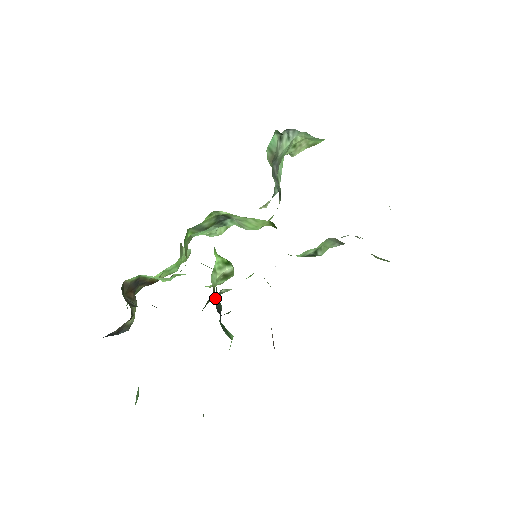
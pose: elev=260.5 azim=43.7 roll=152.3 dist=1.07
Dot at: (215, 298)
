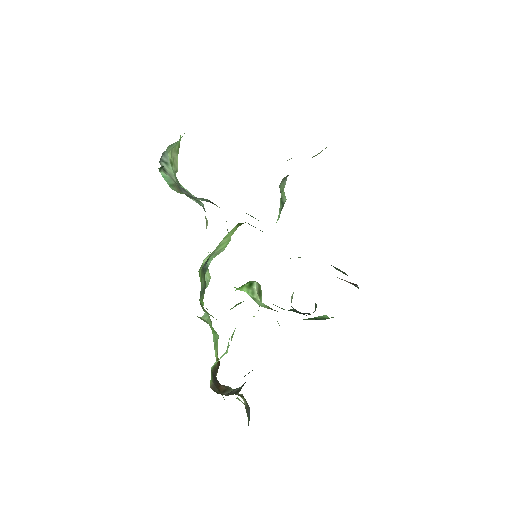
Dot at: occluded
